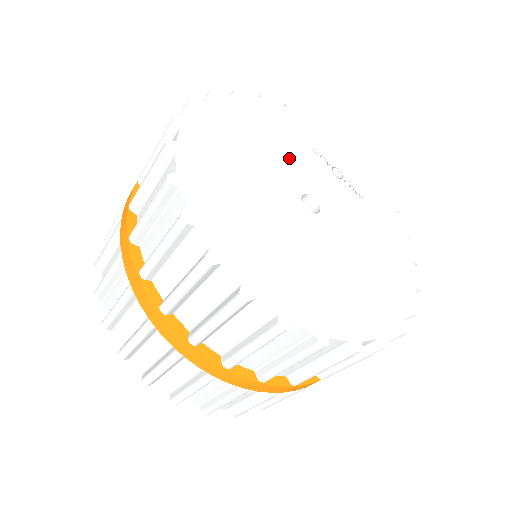
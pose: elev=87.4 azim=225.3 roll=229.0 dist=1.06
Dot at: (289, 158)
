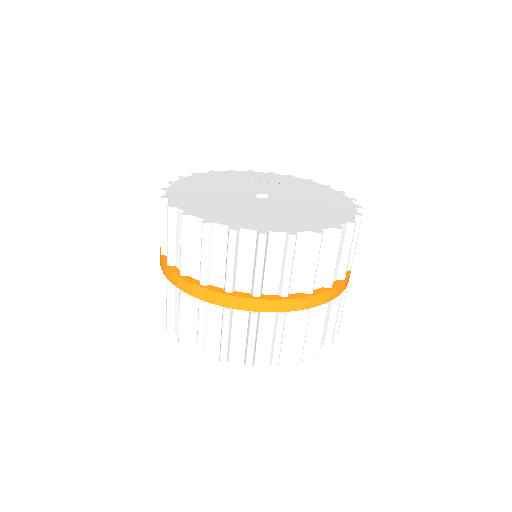
Dot at: (233, 187)
